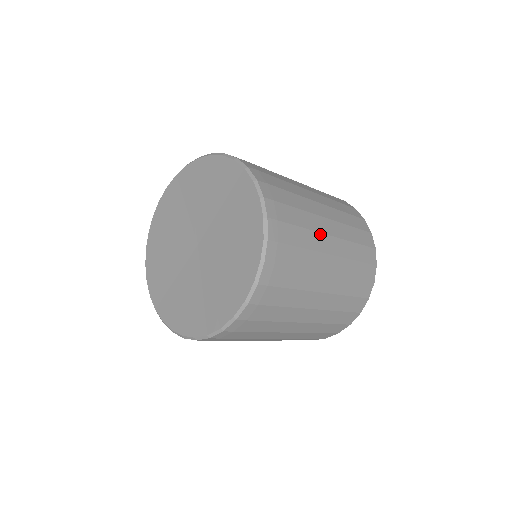
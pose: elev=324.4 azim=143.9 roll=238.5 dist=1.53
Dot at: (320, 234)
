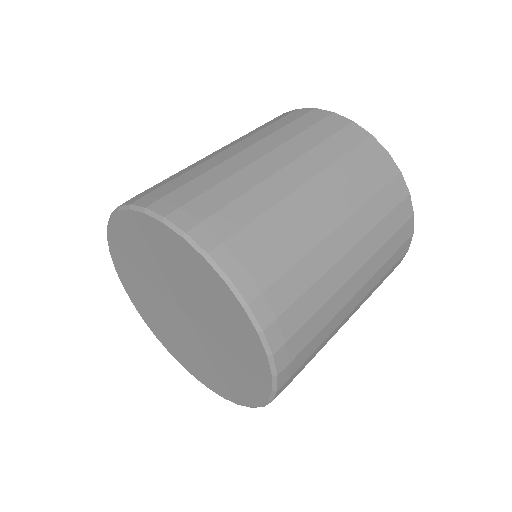
Dot at: (335, 266)
